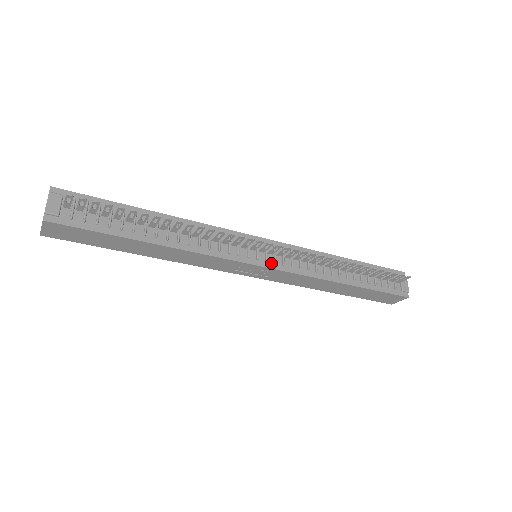
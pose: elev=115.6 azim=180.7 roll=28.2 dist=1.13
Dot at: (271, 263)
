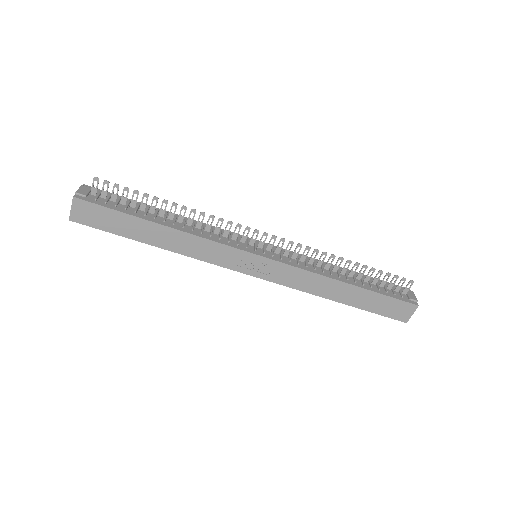
Dot at: (269, 256)
